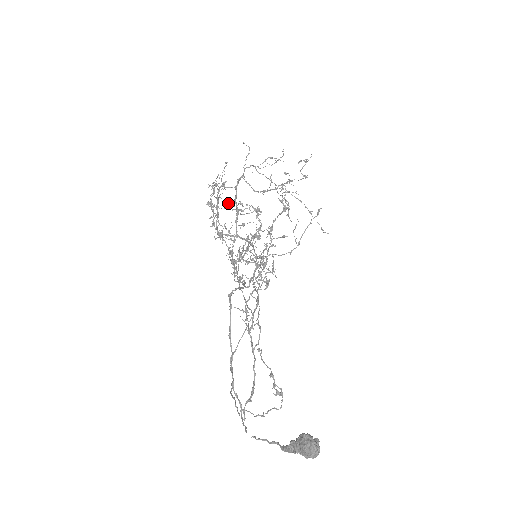
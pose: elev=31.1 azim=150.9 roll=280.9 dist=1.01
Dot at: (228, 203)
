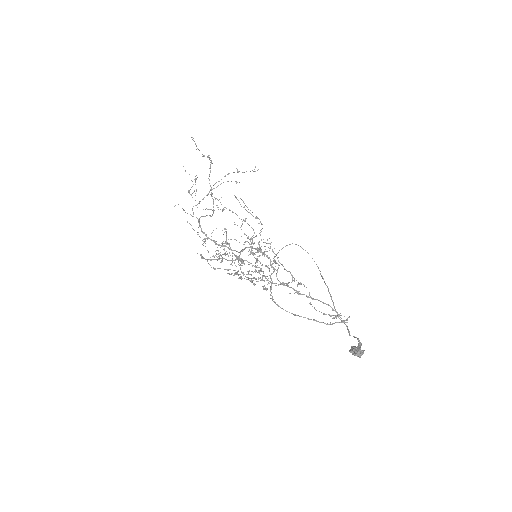
Dot at: (216, 256)
